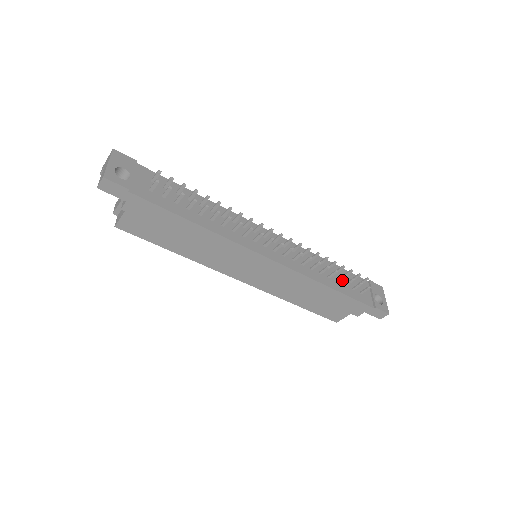
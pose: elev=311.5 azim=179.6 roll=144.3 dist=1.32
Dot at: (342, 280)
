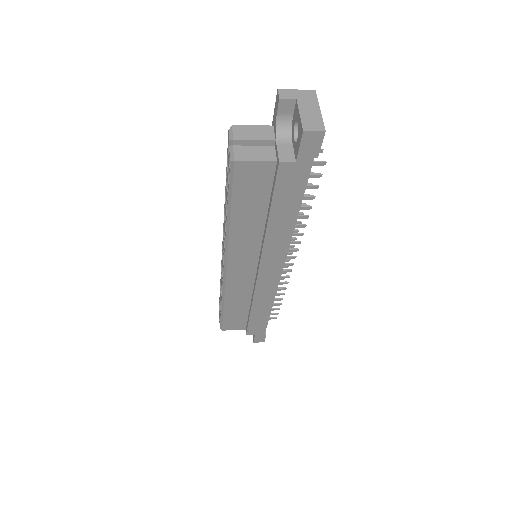
Dot at: occluded
